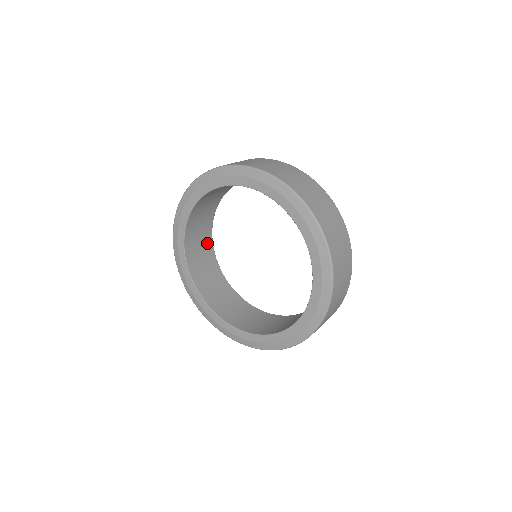
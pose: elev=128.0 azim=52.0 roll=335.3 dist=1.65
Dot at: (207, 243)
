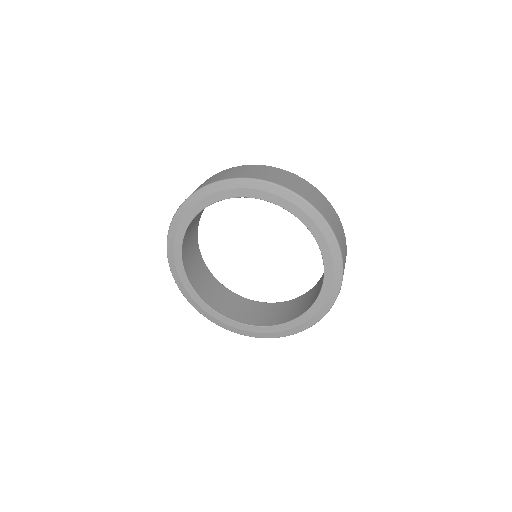
Dot at: (199, 262)
